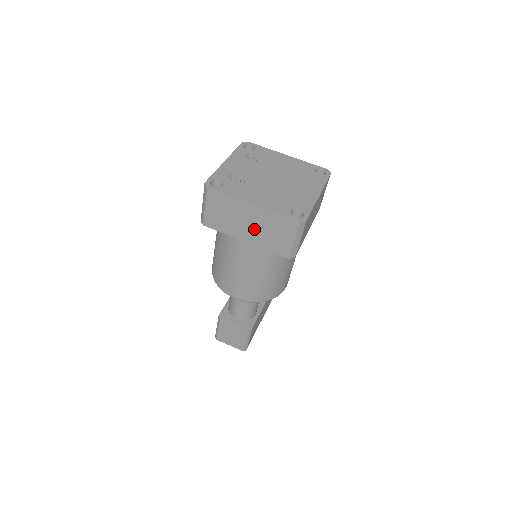
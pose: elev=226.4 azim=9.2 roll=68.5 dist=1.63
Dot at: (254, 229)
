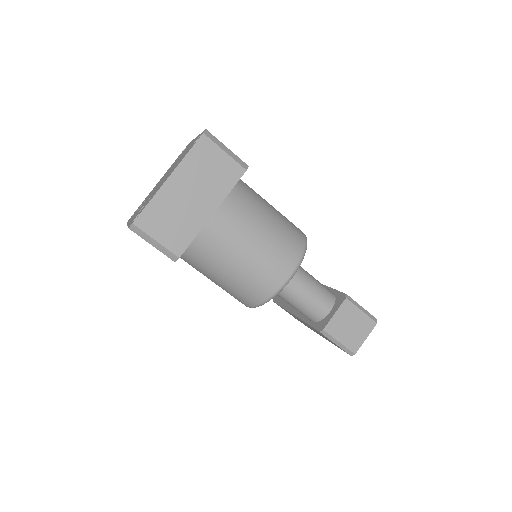
Dot at: (200, 193)
